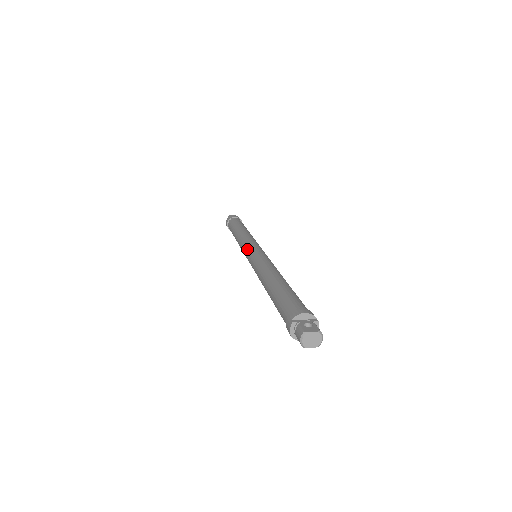
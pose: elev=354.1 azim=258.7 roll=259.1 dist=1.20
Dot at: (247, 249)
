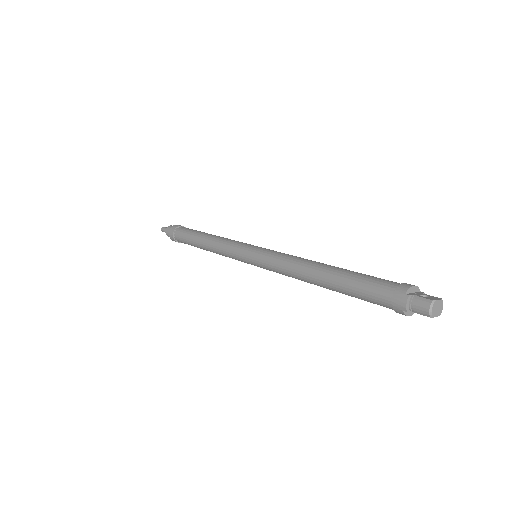
Dot at: (245, 249)
